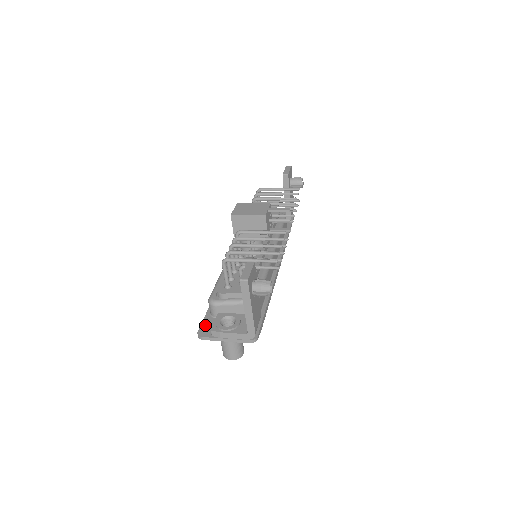
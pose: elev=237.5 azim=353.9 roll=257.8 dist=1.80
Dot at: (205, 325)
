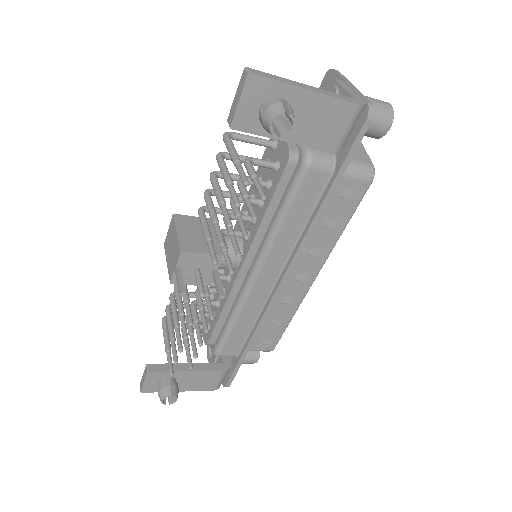
Dot at: occluded
